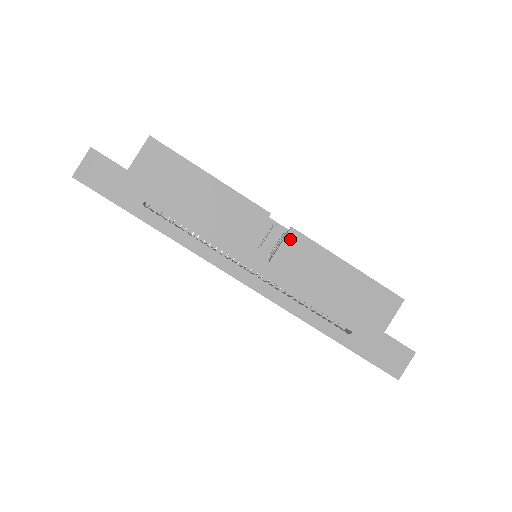
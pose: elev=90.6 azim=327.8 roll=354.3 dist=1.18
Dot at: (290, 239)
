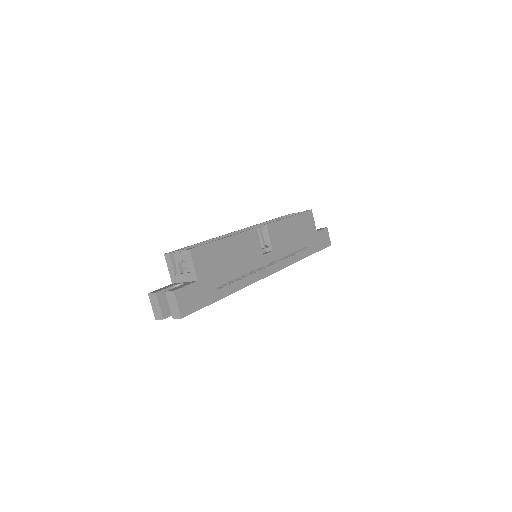
Dot at: (270, 231)
